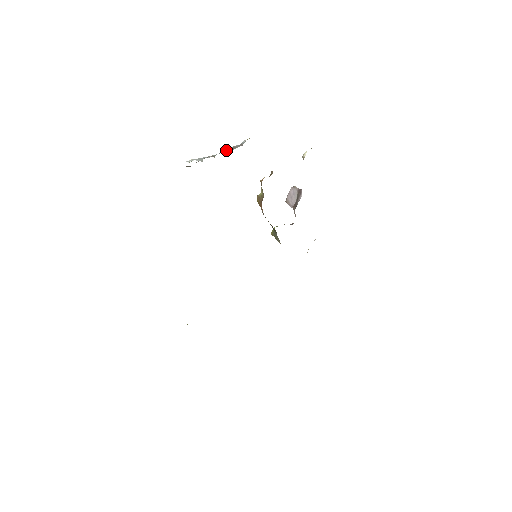
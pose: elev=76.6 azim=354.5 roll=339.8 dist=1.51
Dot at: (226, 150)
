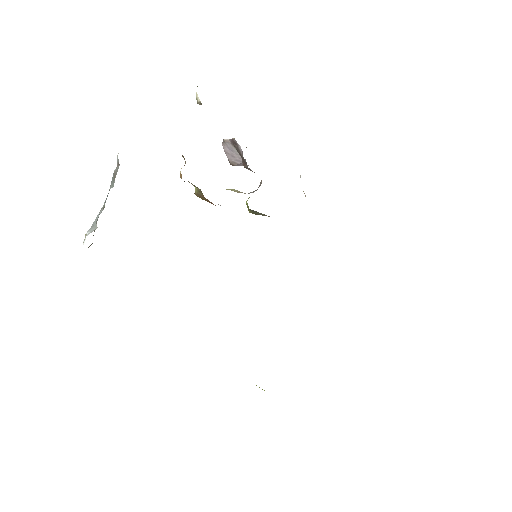
Dot at: (110, 186)
